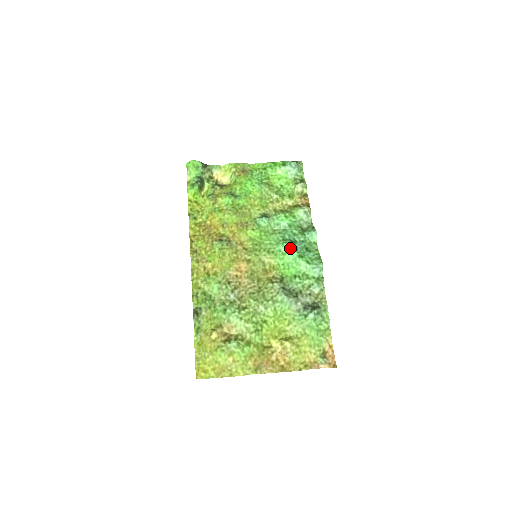
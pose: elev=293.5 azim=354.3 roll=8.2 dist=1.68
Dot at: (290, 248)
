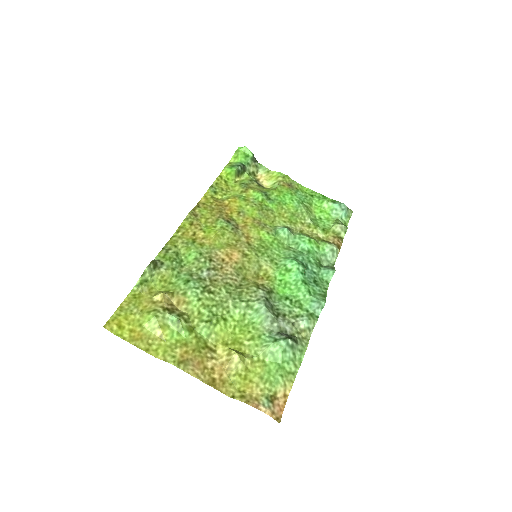
Dot at: (298, 268)
